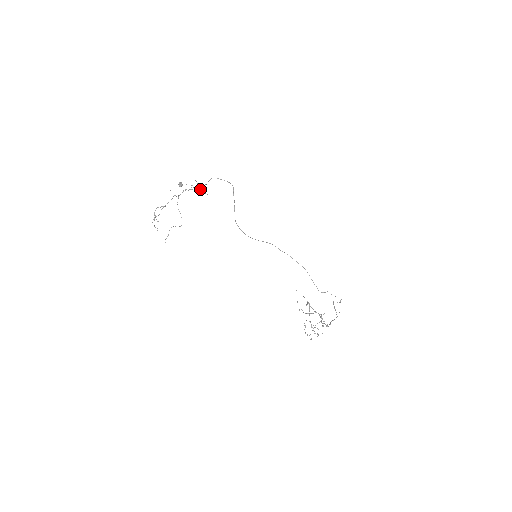
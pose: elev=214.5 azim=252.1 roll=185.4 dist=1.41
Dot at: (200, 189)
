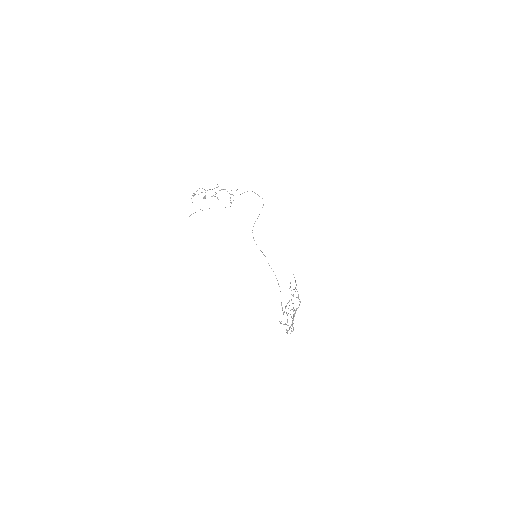
Dot at: occluded
